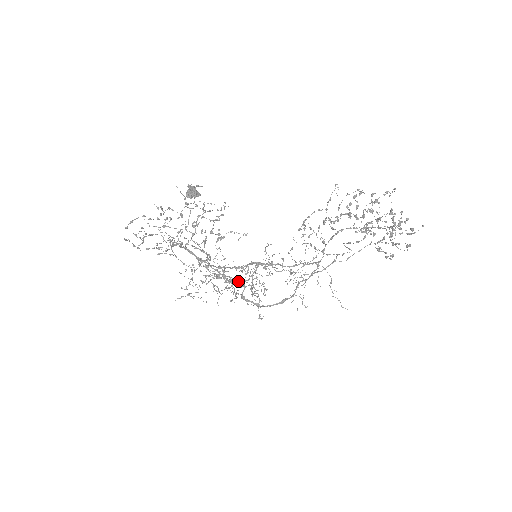
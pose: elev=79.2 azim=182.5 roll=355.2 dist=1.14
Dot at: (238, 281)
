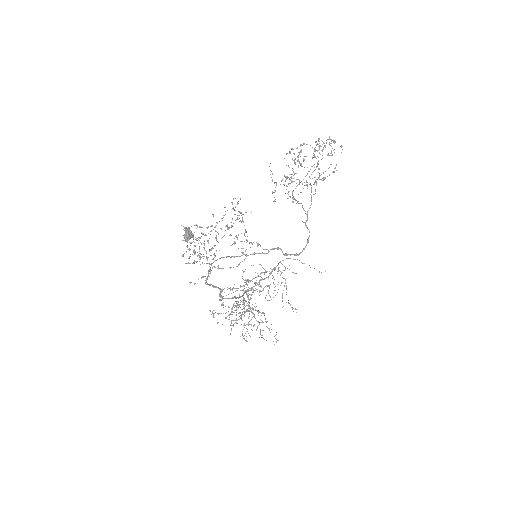
Dot at: (273, 249)
